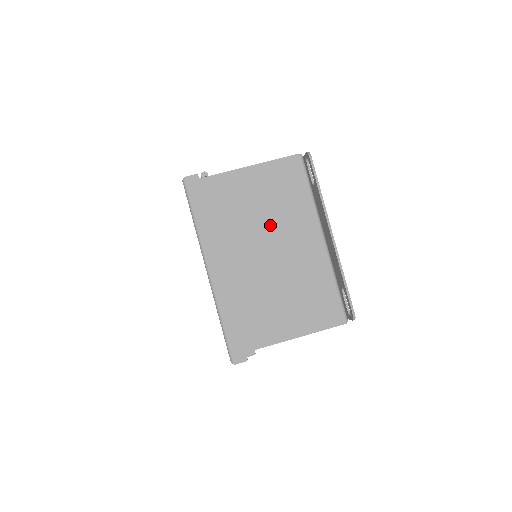
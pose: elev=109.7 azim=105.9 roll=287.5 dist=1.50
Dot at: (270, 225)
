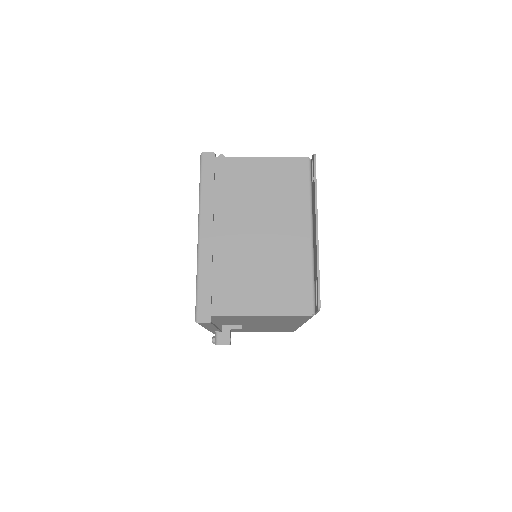
Dot at: (265, 210)
